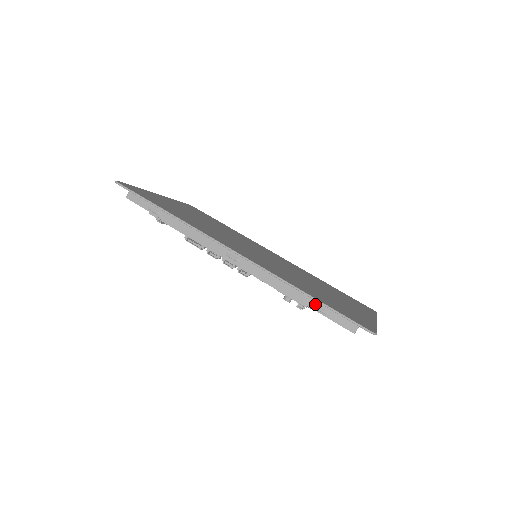
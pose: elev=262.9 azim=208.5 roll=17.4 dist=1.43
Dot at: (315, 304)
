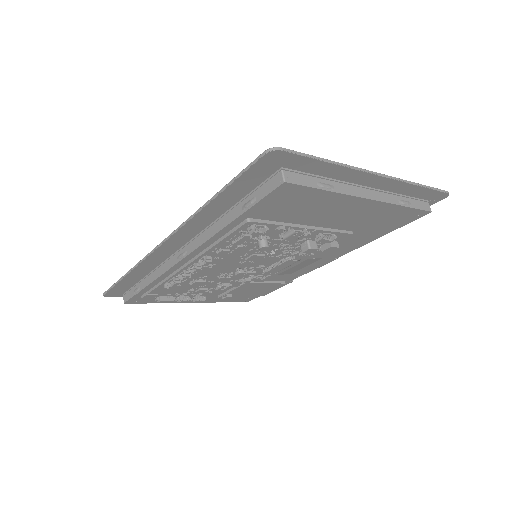
Dot at: (242, 206)
